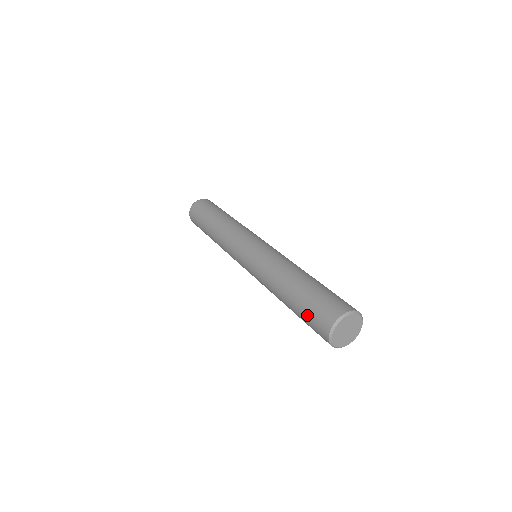
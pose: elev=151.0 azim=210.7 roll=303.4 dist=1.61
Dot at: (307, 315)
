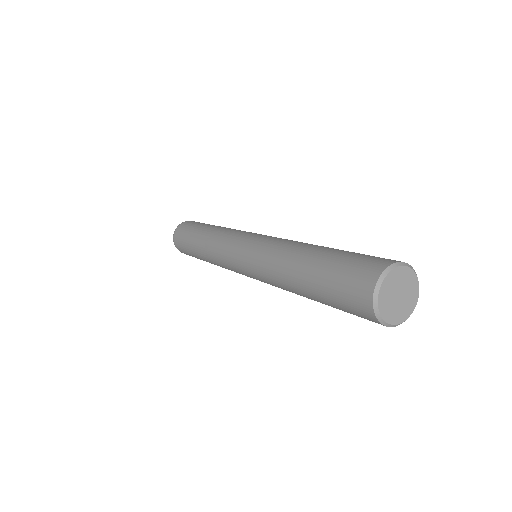
Dot at: (335, 281)
